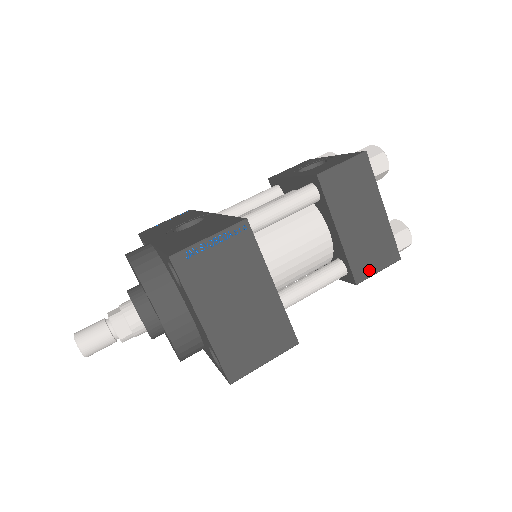
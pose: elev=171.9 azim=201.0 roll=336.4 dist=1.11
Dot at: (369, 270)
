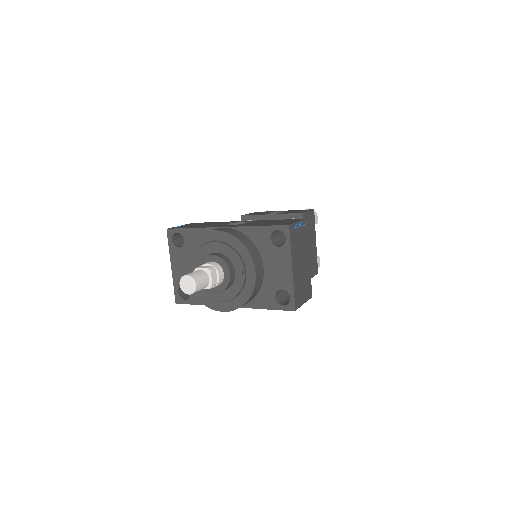
Dot at: occluded
